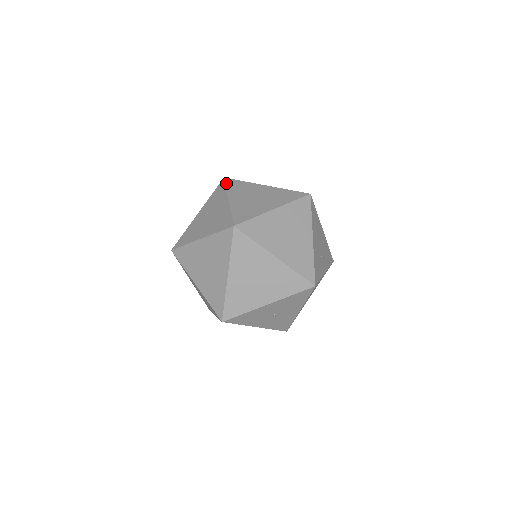
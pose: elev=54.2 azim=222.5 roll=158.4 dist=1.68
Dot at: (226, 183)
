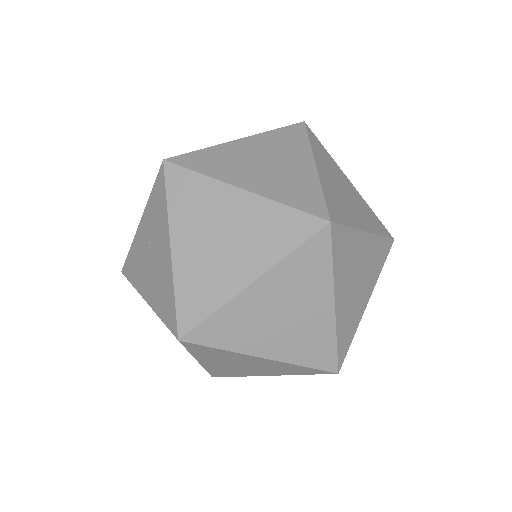
Dot at: (166, 183)
